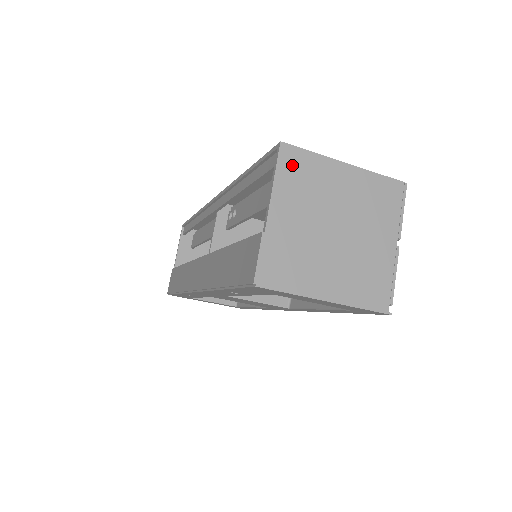
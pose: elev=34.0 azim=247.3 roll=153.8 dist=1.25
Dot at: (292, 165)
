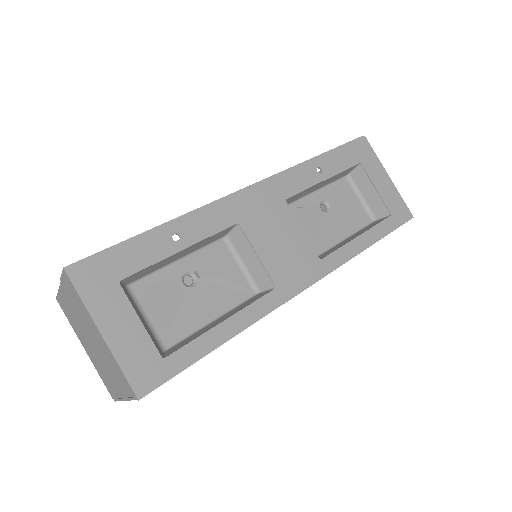
Dot at: occluded
